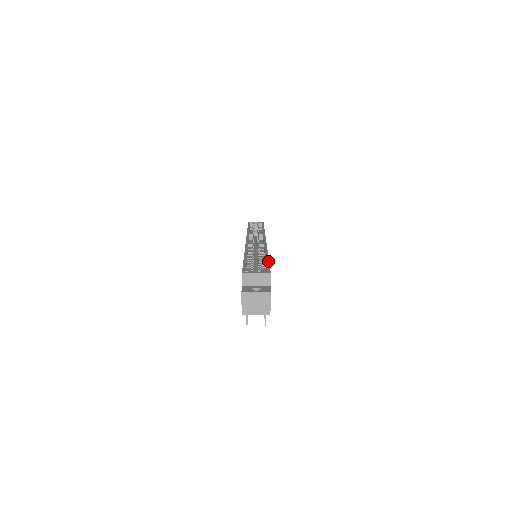
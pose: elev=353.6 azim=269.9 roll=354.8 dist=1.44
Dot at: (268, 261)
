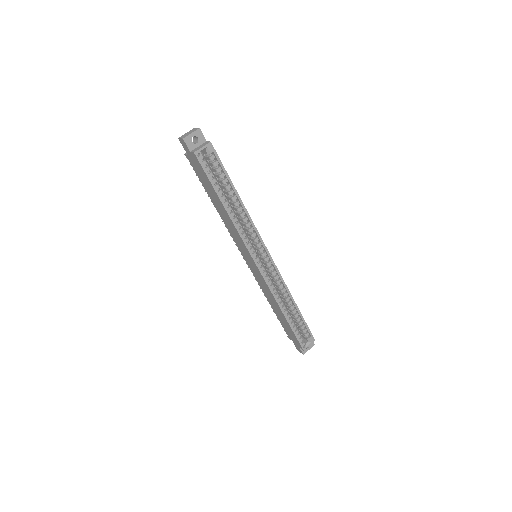
Dot at: (304, 320)
